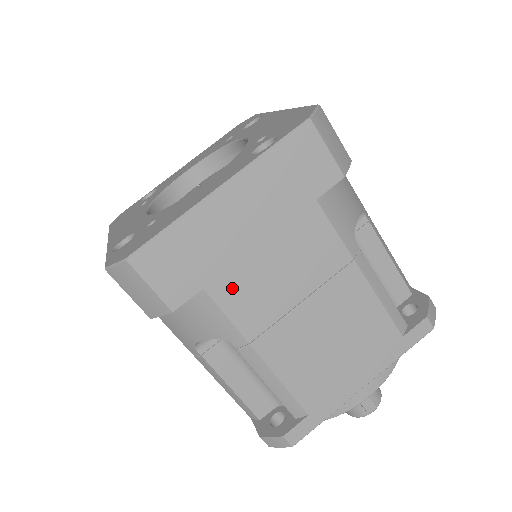
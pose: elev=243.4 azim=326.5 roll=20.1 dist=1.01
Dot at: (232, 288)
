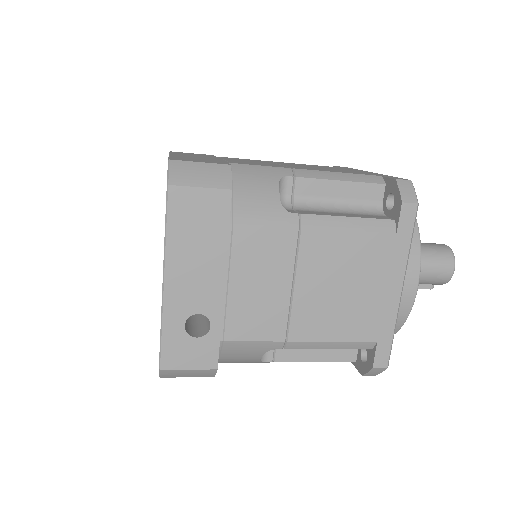
Dot at: occluded
